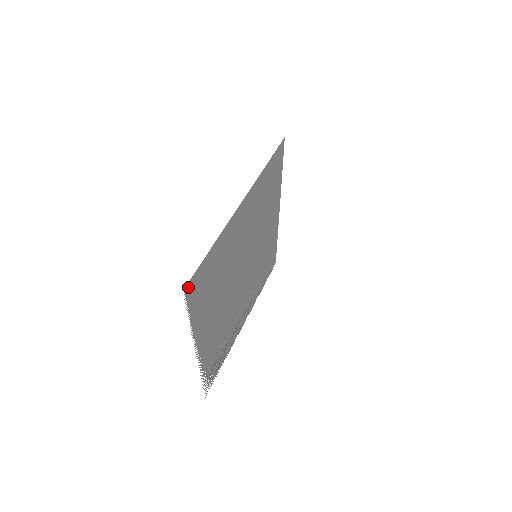
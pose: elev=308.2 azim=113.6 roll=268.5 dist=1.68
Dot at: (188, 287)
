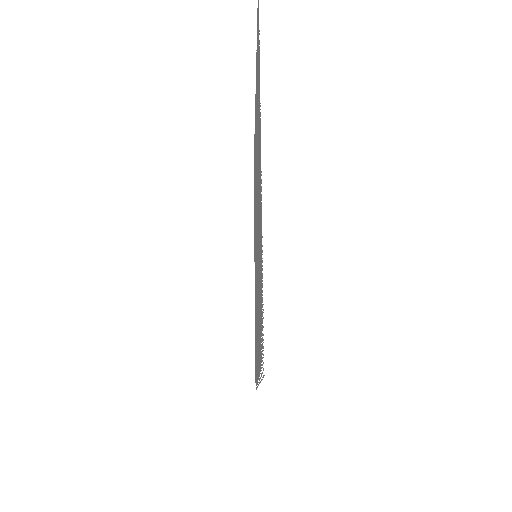
Dot at: out of frame
